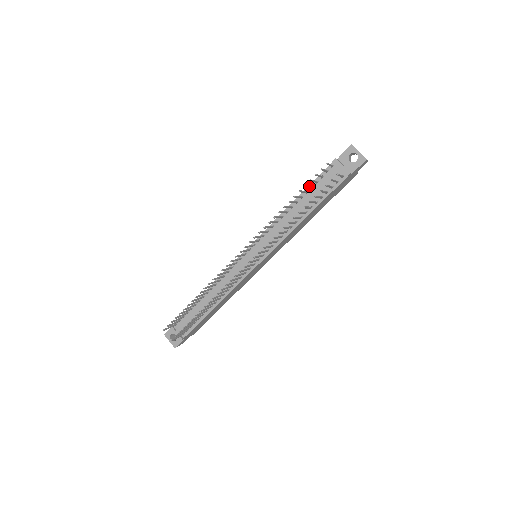
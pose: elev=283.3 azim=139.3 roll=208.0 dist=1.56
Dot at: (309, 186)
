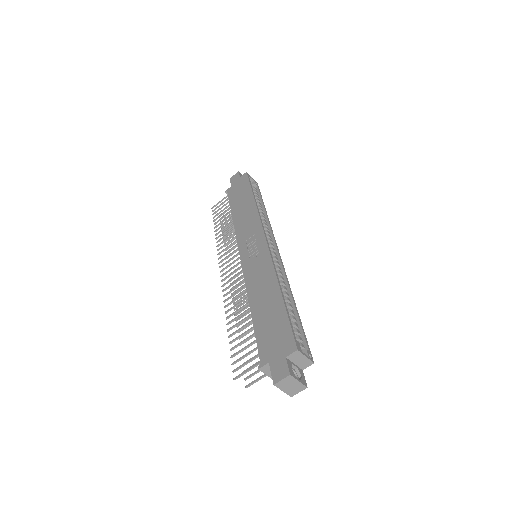
Dot at: (243, 342)
